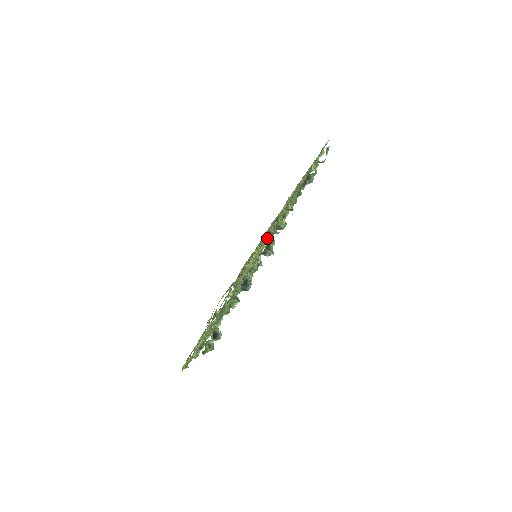
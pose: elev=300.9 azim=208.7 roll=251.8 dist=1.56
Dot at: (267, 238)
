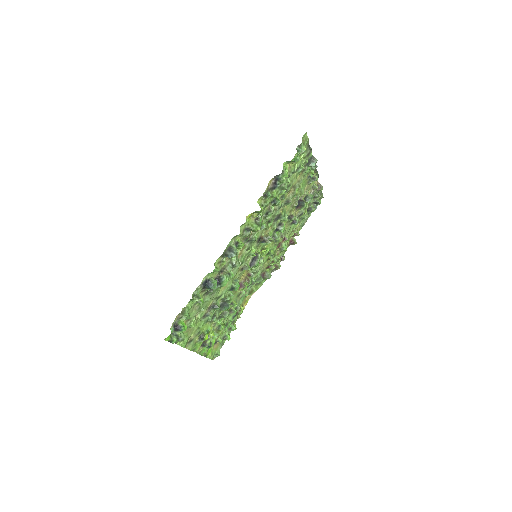
Dot at: (249, 240)
